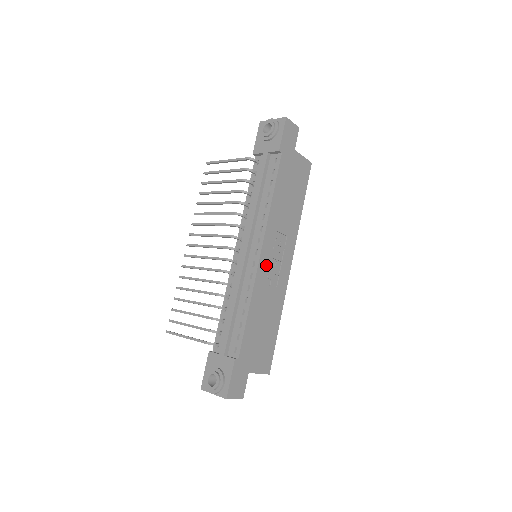
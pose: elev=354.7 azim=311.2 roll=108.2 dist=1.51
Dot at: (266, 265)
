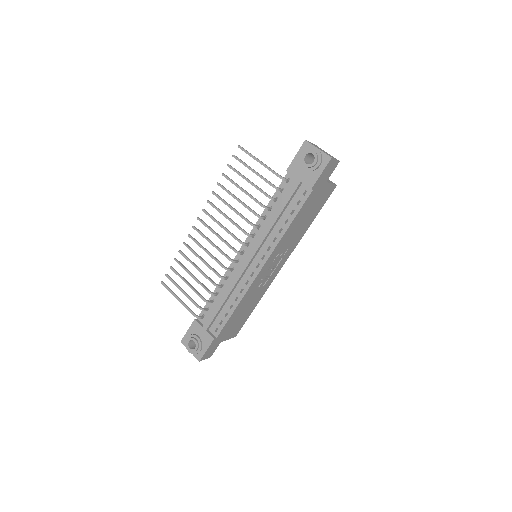
Dot at: (262, 275)
